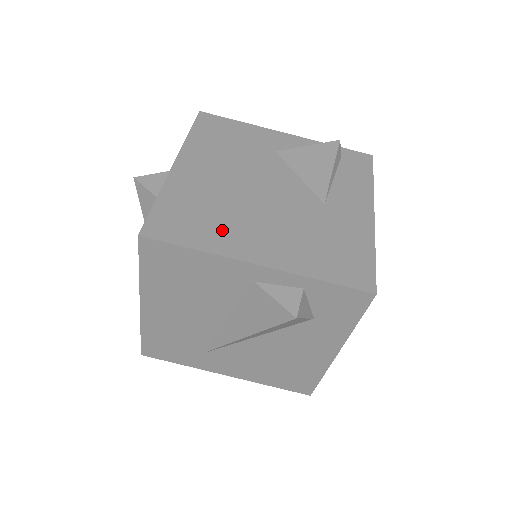
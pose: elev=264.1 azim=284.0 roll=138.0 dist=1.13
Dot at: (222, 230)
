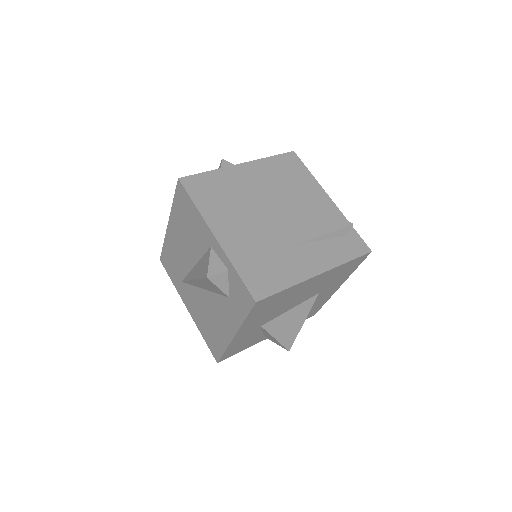
Dot at: (220, 209)
